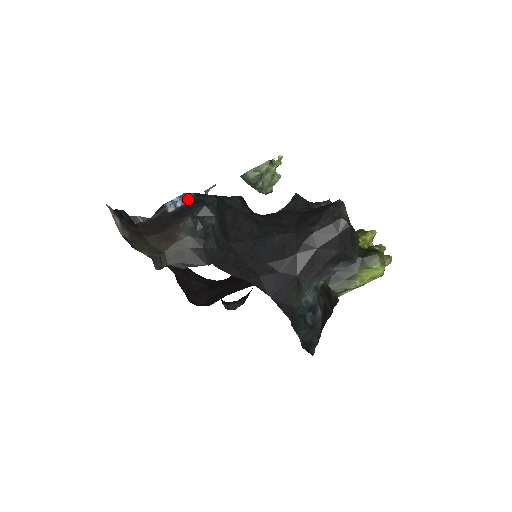
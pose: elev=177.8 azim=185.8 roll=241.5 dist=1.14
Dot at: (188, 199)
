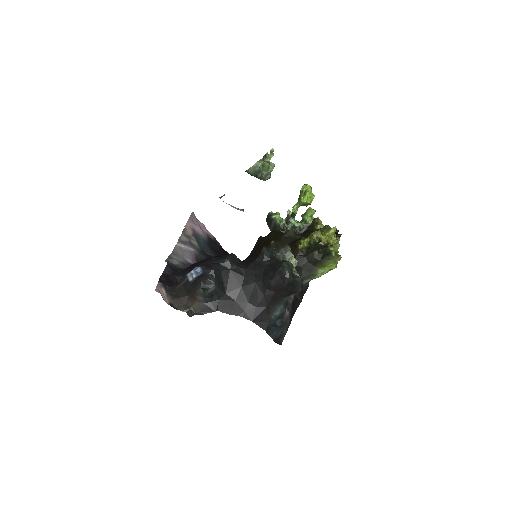
Dot at: (198, 273)
